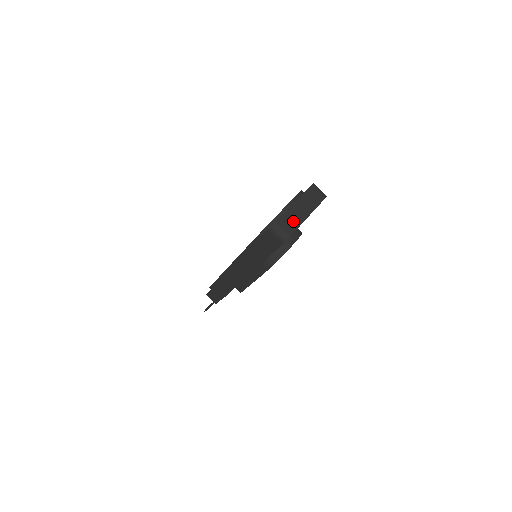
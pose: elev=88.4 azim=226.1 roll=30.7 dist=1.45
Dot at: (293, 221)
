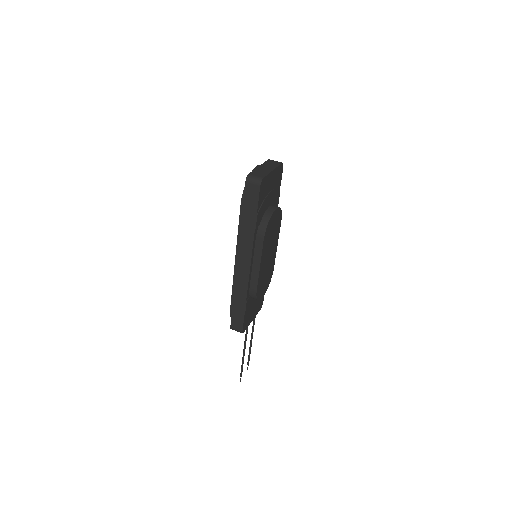
Dot at: (262, 173)
